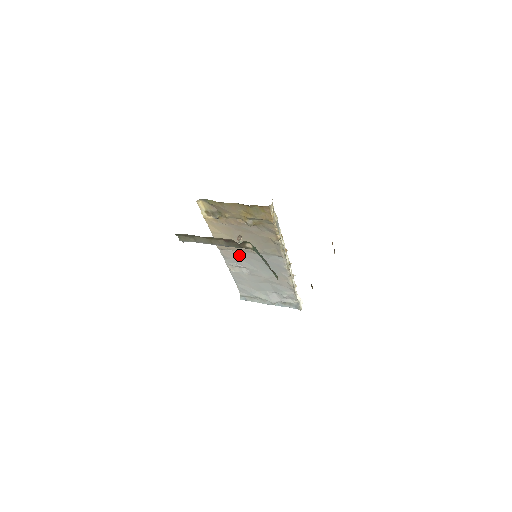
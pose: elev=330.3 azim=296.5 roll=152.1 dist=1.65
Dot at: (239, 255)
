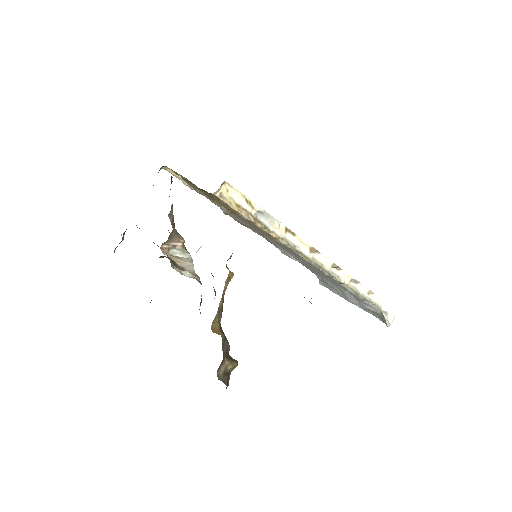
Dot at: (269, 239)
